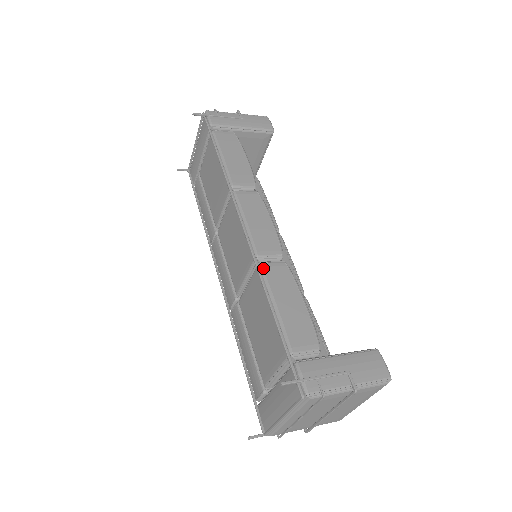
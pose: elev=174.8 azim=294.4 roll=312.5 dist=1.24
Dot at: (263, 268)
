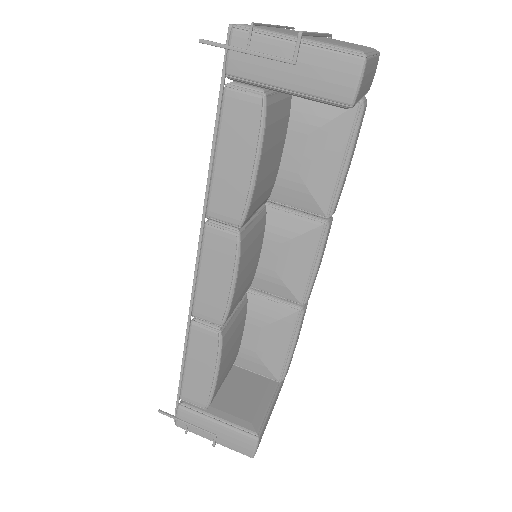
Dot at: (191, 330)
